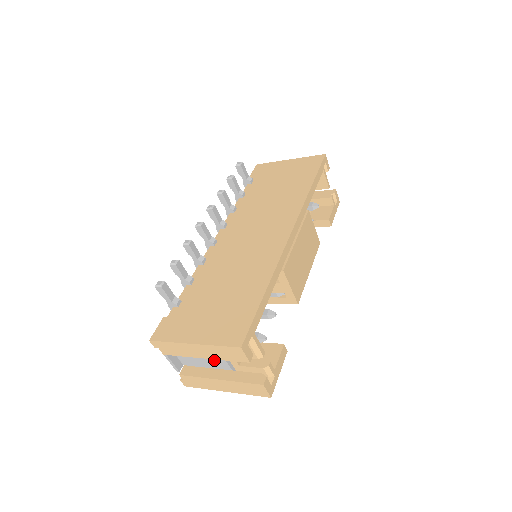
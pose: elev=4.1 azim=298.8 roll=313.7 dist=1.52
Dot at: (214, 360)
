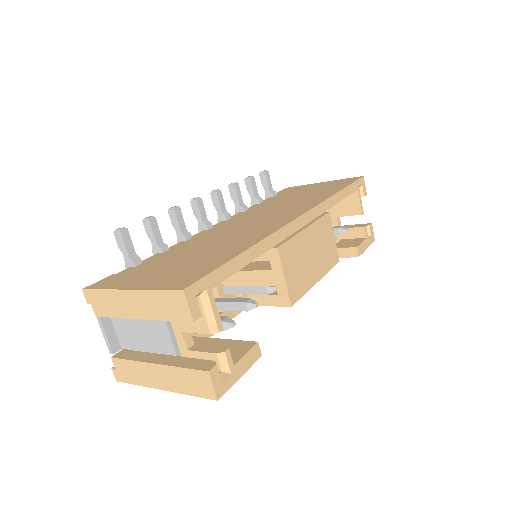
Dot at: (157, 336)
